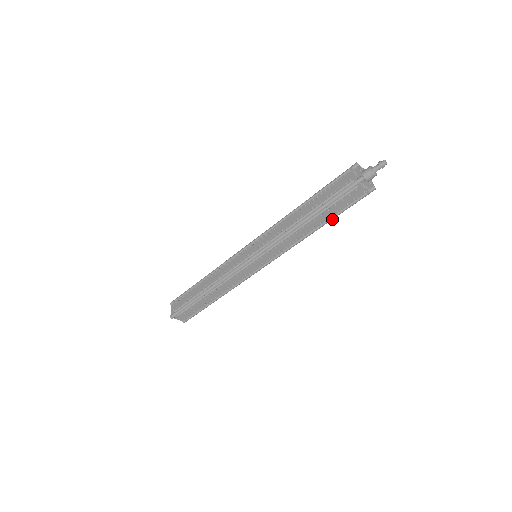
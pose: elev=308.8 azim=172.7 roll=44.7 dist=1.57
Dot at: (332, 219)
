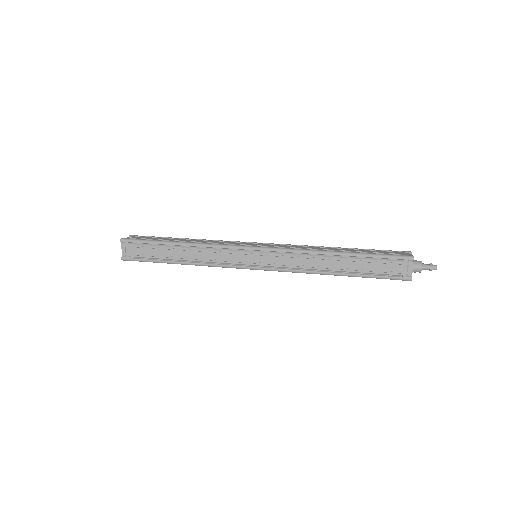
Dot at: (354, 276)
